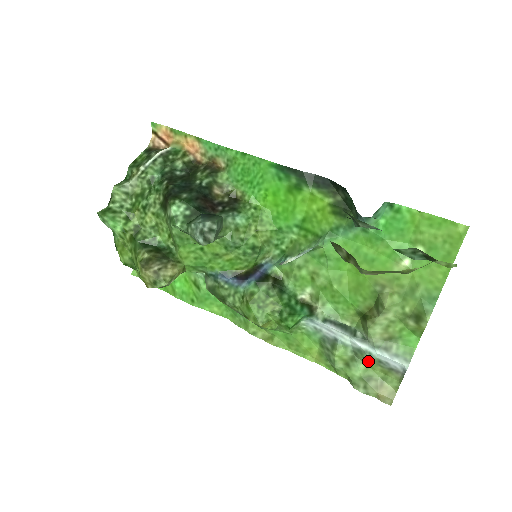
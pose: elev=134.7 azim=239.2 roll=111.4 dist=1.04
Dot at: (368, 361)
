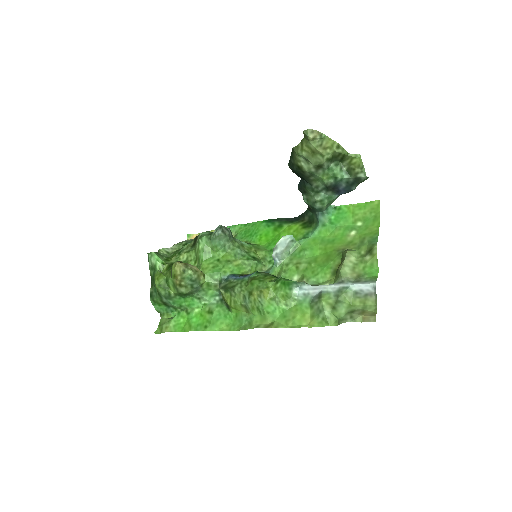
Dot at: (348, 297)
